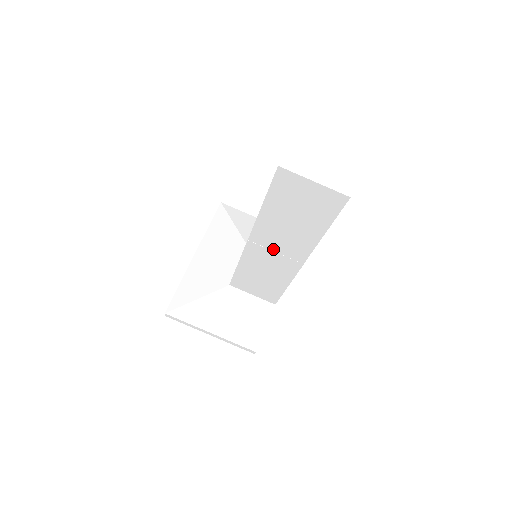
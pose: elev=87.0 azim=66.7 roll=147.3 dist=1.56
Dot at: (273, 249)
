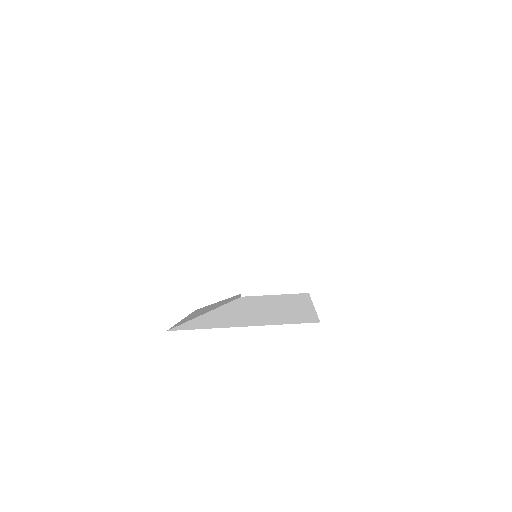
Dot at: (264, 167)
